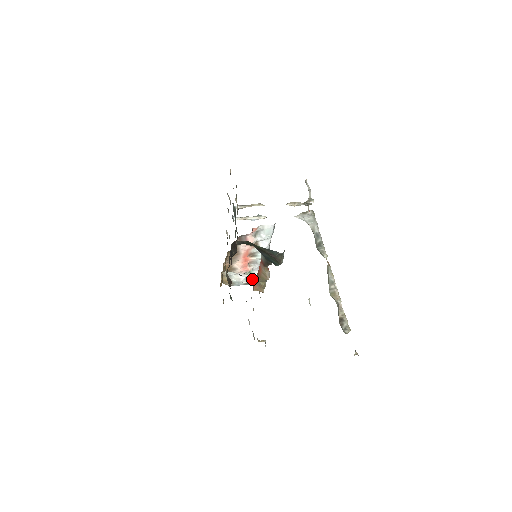
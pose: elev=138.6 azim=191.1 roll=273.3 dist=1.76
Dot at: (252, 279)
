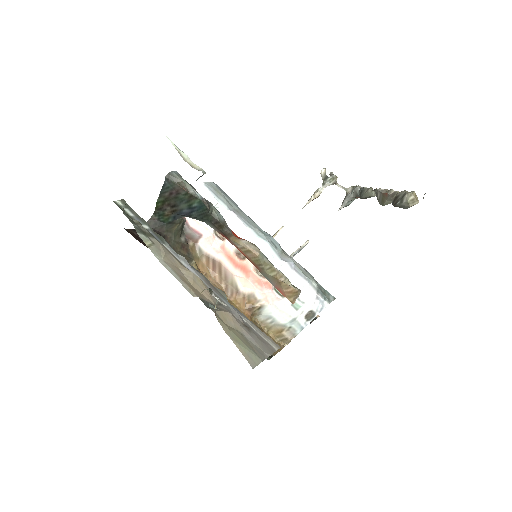
Dot at: (305, 302)
